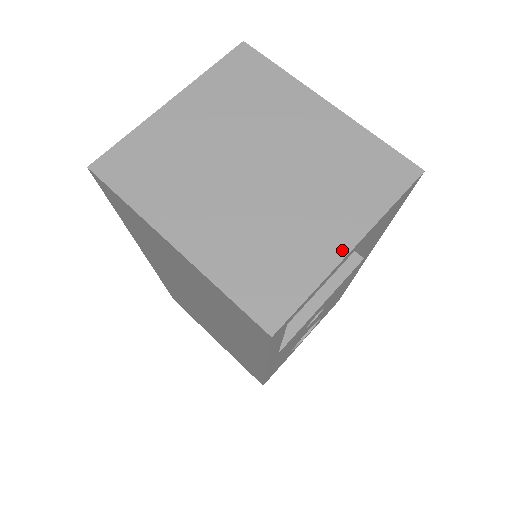
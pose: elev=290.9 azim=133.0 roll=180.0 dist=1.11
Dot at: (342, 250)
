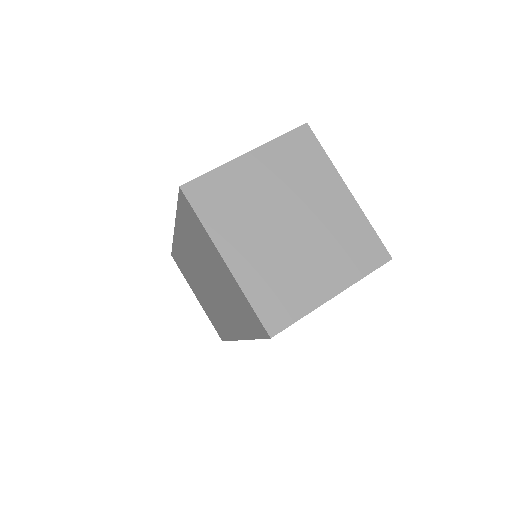
Dot at: (327, 296)
